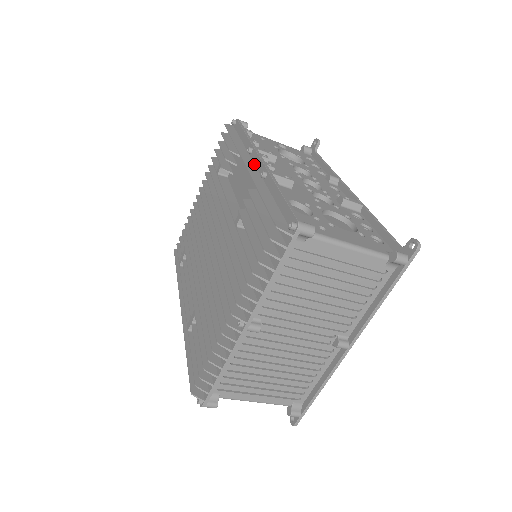
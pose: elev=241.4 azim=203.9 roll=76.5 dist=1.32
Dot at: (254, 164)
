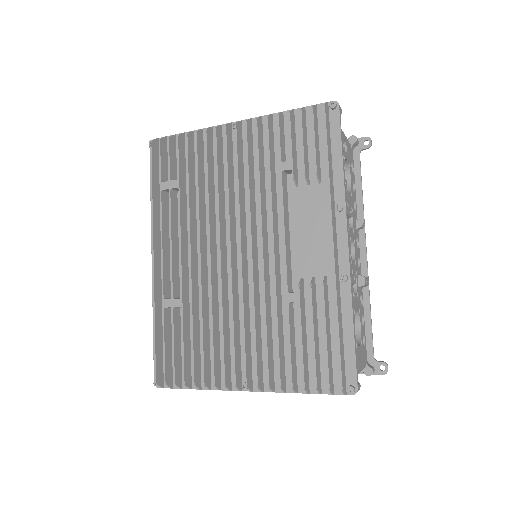
Dot at: (337, 237)
